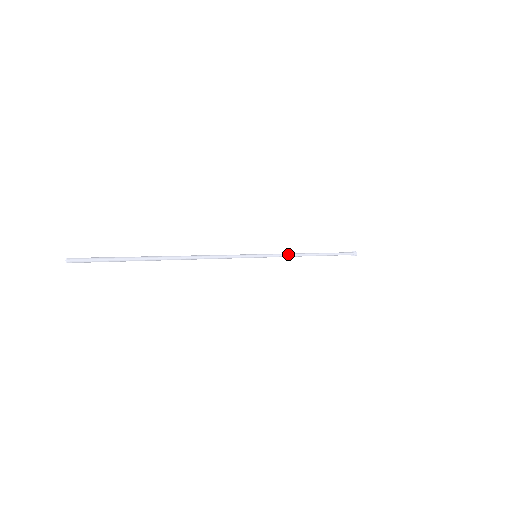
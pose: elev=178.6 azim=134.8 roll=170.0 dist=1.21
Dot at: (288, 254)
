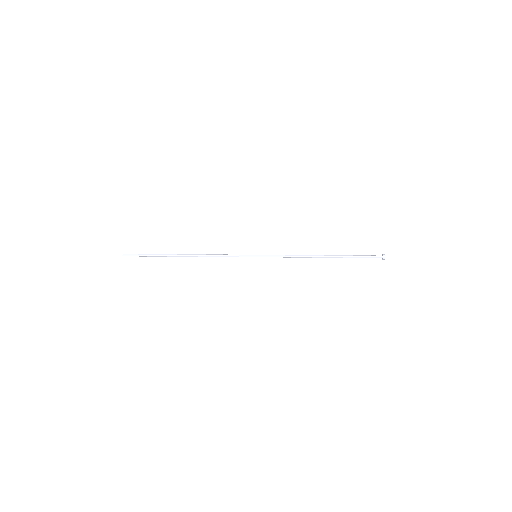
Dot at: (290, 255)
